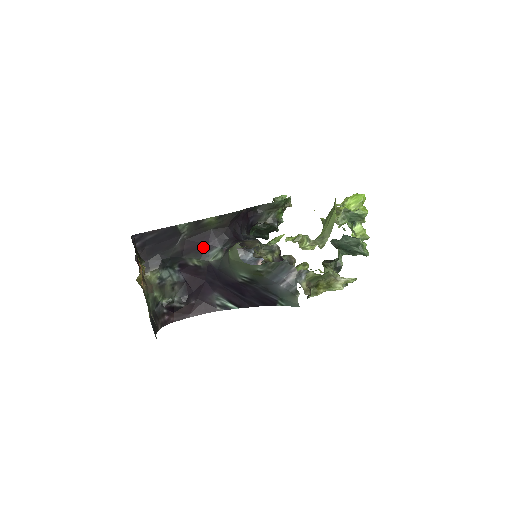
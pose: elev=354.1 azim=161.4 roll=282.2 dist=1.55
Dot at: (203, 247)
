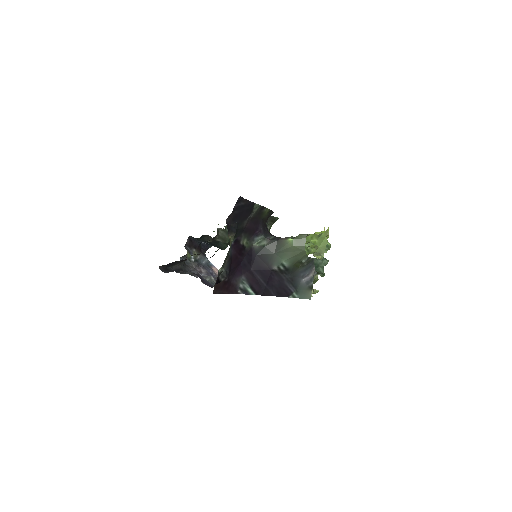
Dot at: (254, 231)
